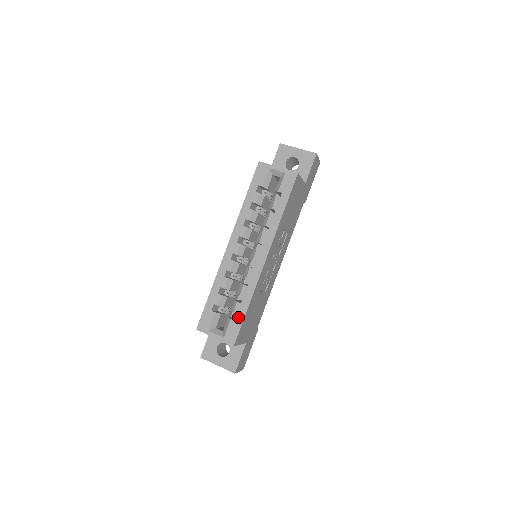
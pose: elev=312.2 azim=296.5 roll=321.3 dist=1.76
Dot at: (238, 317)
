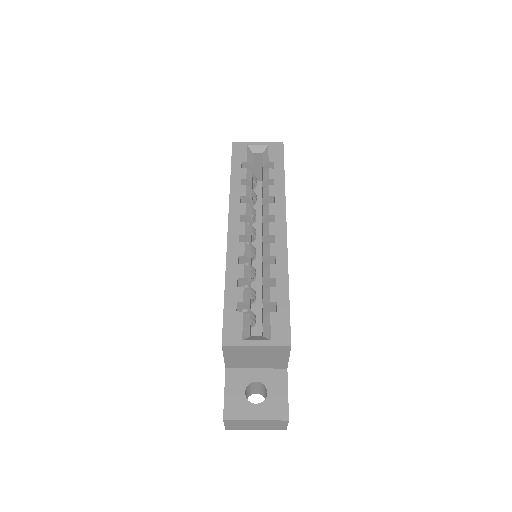
Dot at: (280, 305)
